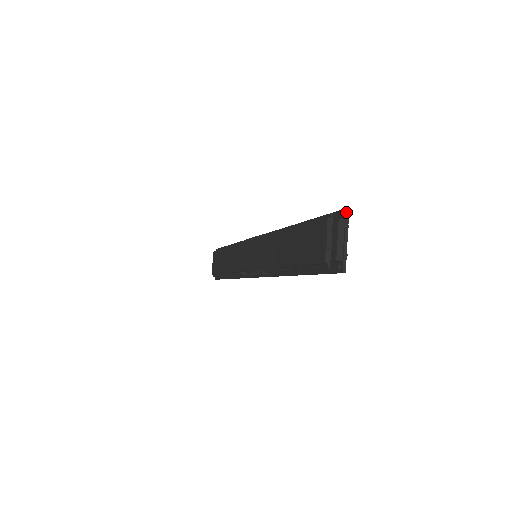
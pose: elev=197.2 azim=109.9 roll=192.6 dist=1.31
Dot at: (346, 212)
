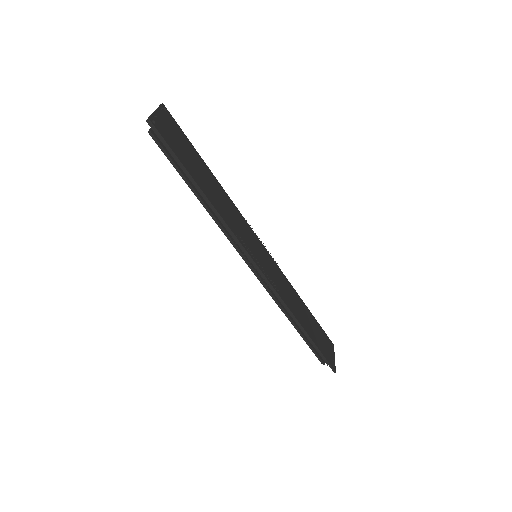
Dot at: (160, 105)
